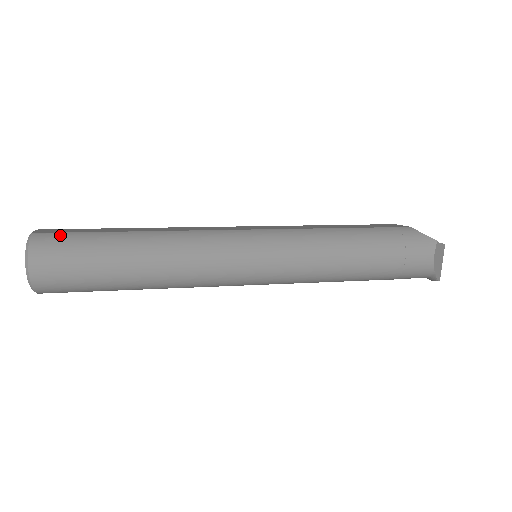
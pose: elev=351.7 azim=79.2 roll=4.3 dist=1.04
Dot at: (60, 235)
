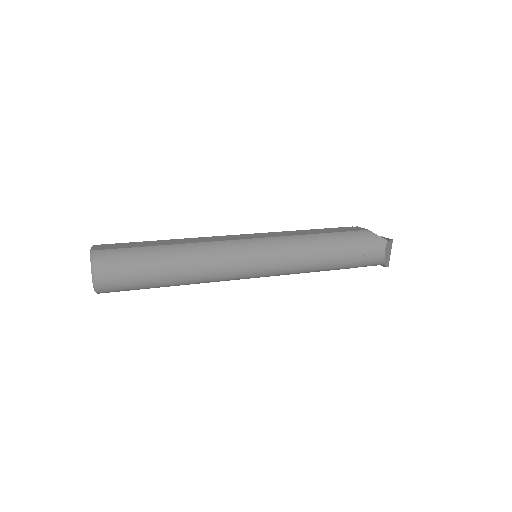
Dot at: (114, 251)
